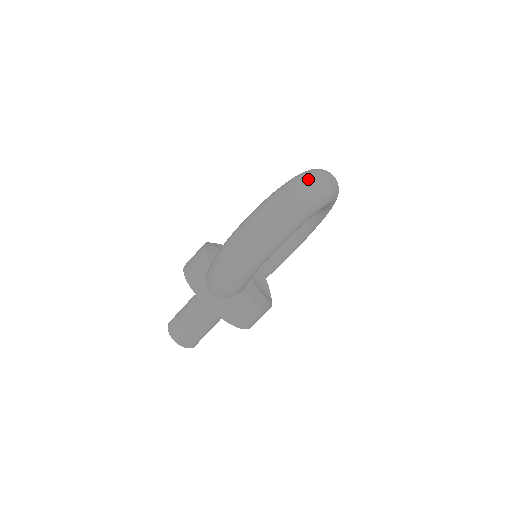
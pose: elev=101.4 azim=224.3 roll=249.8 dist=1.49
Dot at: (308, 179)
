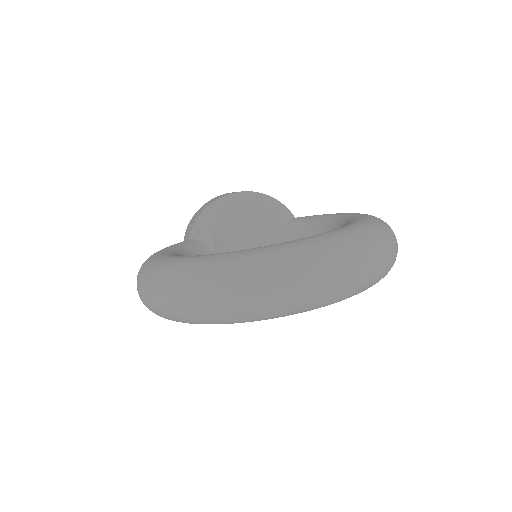
Dot at: (201, 289)
